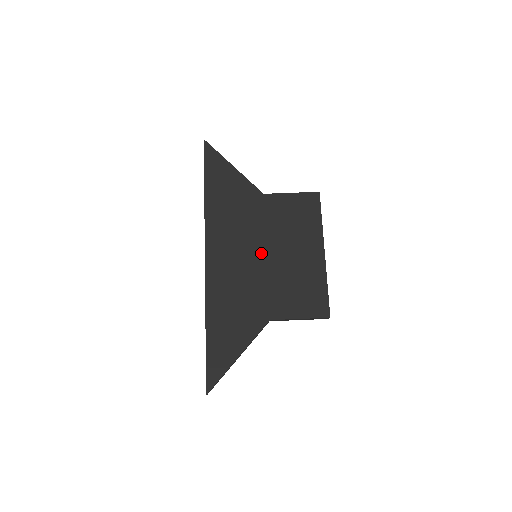
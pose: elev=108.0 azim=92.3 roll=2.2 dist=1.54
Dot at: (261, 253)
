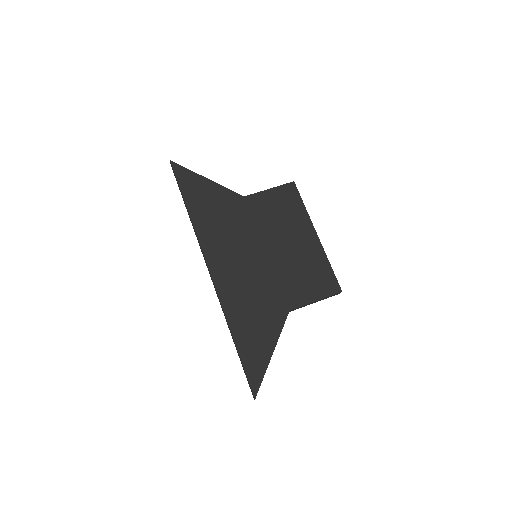
Dot at: (260, 252)
